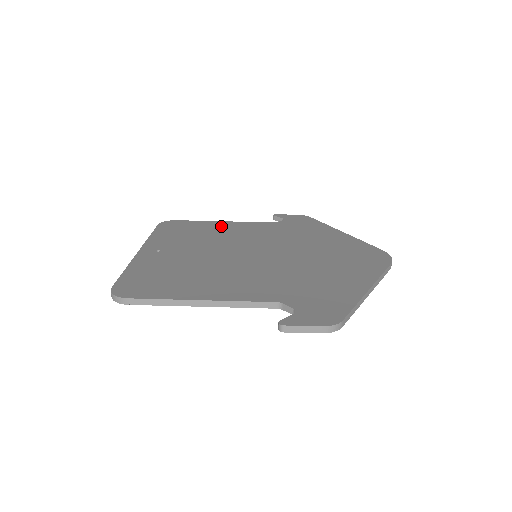
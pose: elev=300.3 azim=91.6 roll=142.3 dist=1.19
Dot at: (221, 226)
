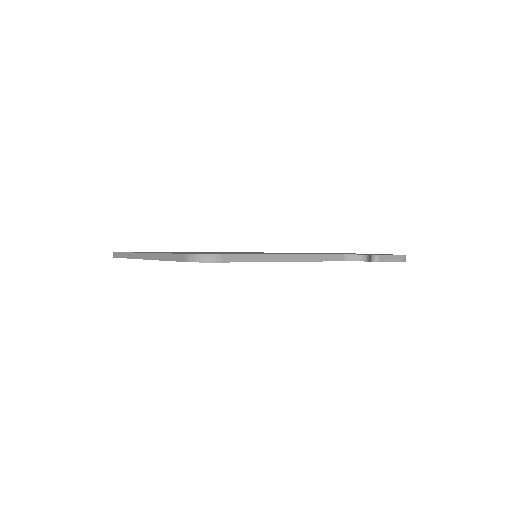
Dot at: occluded
